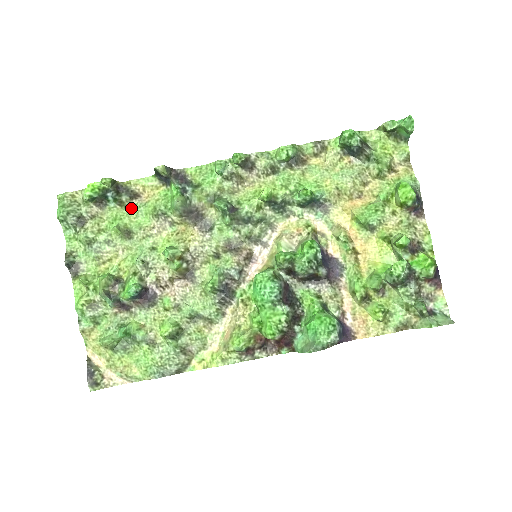
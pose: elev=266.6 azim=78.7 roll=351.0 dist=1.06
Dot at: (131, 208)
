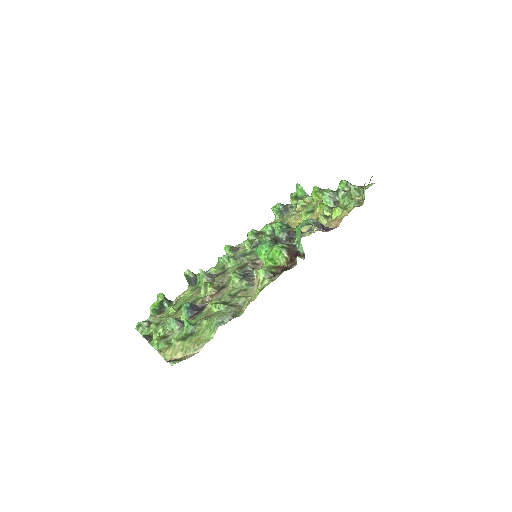
Dot at: (179, 301)
